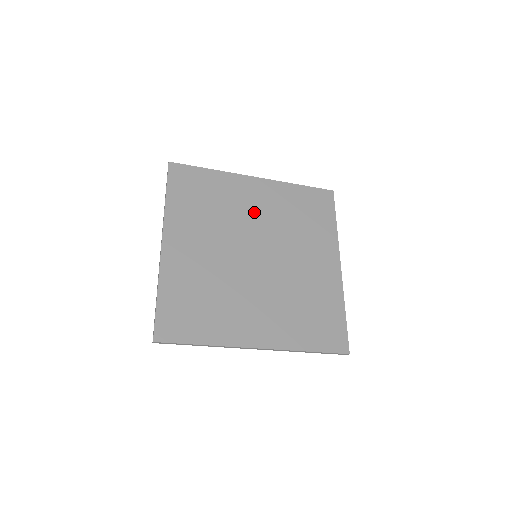
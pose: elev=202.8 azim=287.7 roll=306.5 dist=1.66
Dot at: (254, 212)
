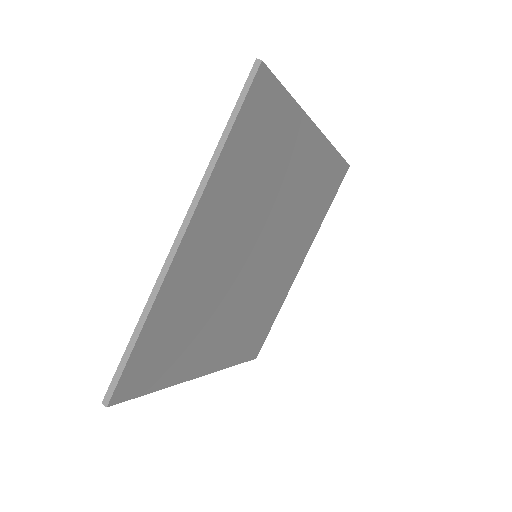
Dot at: (289, 190)
